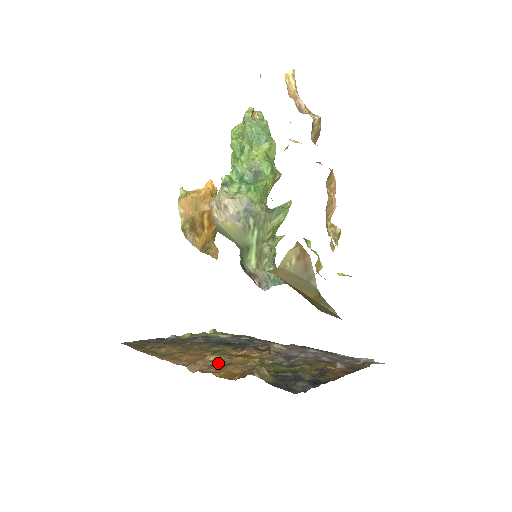
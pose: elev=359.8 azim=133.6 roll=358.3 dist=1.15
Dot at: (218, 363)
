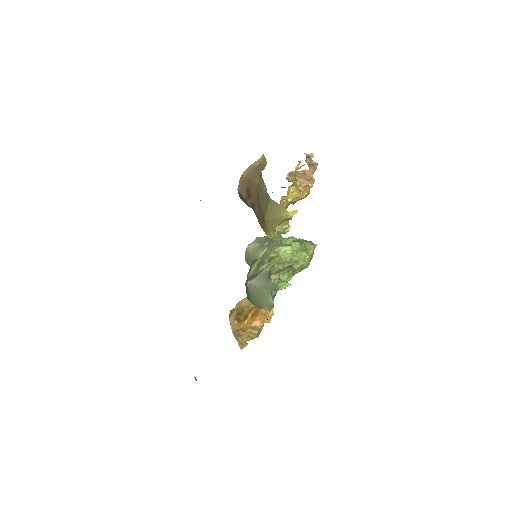
Dot at: occluded
